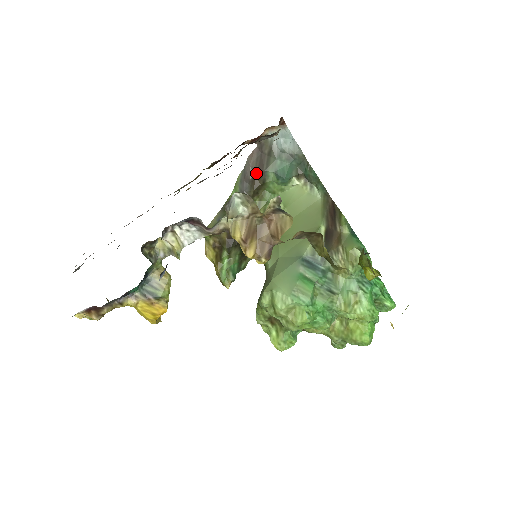
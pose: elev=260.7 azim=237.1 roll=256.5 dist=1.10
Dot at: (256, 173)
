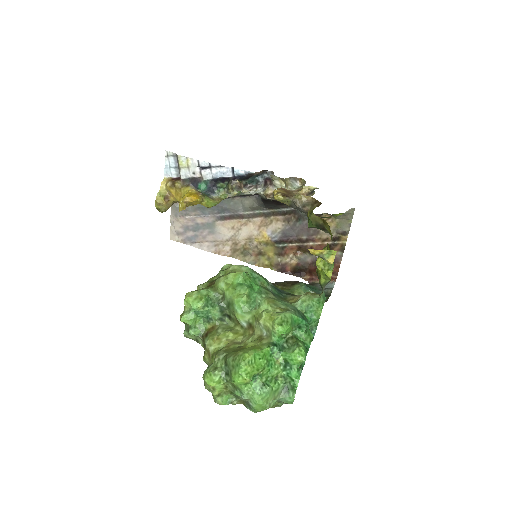
Dot at: (295, 282)
